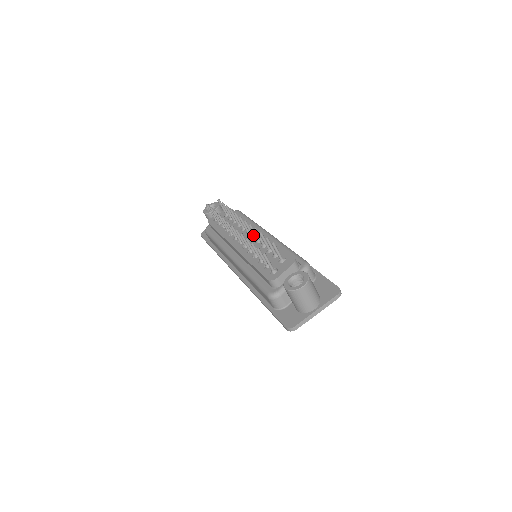
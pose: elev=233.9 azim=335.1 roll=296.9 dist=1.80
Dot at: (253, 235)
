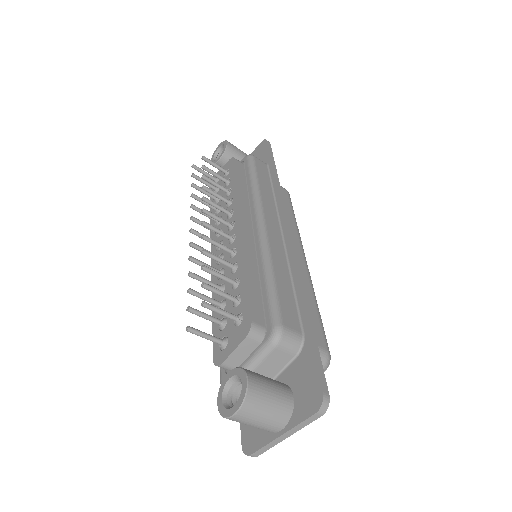
Dot at: (229, 238)
